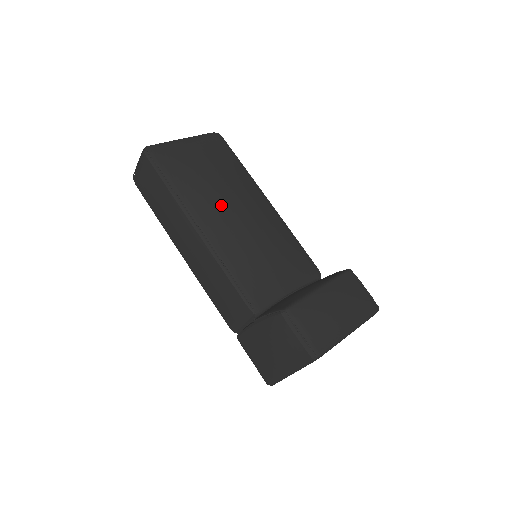
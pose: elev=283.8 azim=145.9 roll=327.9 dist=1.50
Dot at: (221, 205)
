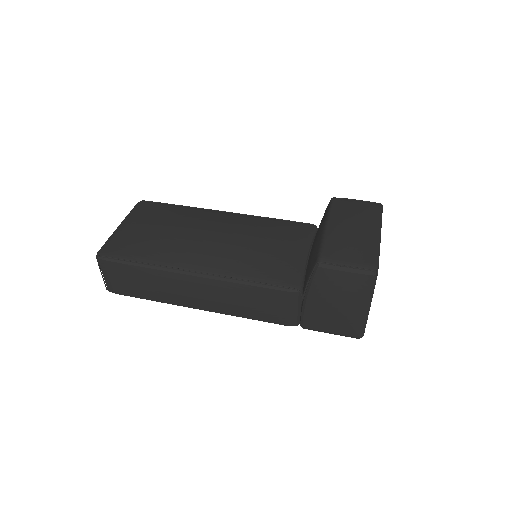
Dot at: (194, 242)
